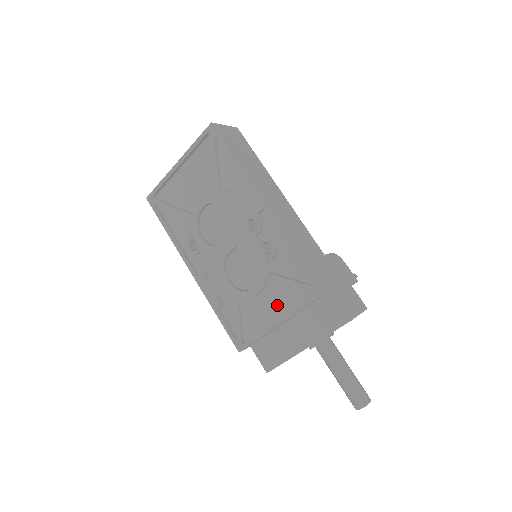
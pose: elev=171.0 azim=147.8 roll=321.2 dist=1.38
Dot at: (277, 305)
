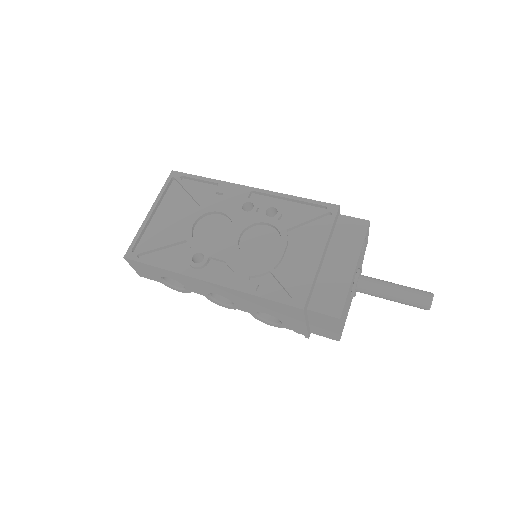
Dot at: (308, 246)
